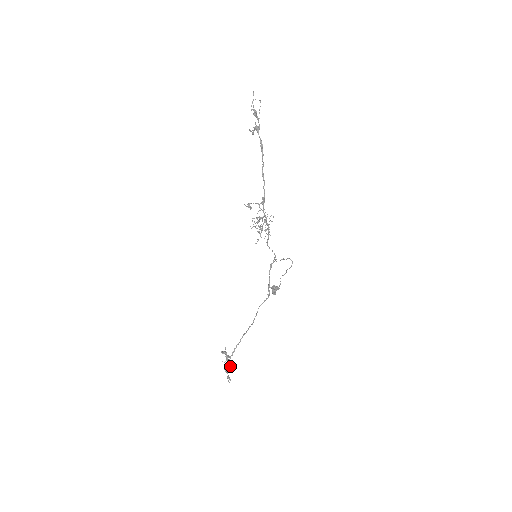
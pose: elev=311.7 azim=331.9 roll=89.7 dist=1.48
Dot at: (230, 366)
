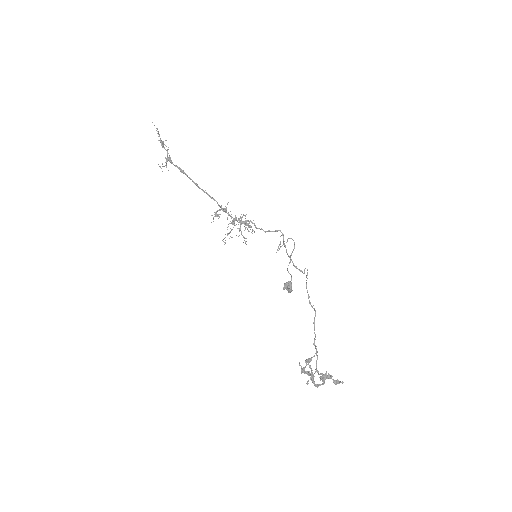
Dot at: occluded
